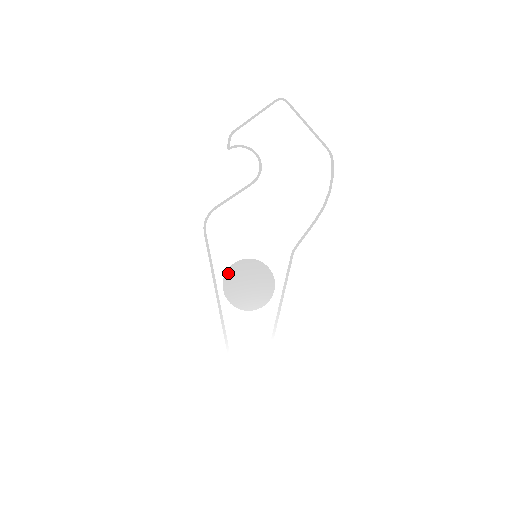
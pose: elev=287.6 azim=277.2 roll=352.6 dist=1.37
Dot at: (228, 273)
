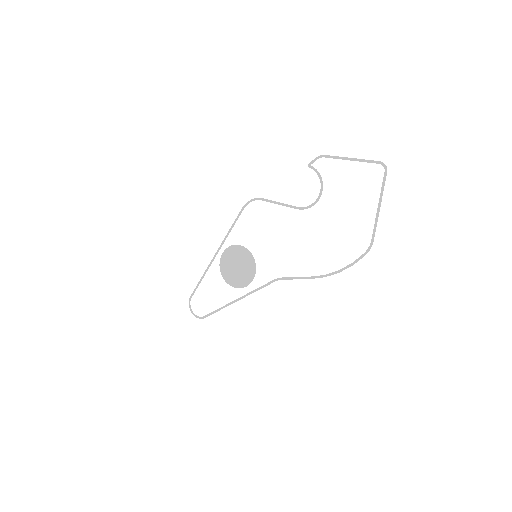
Dot at: (233, 247)
